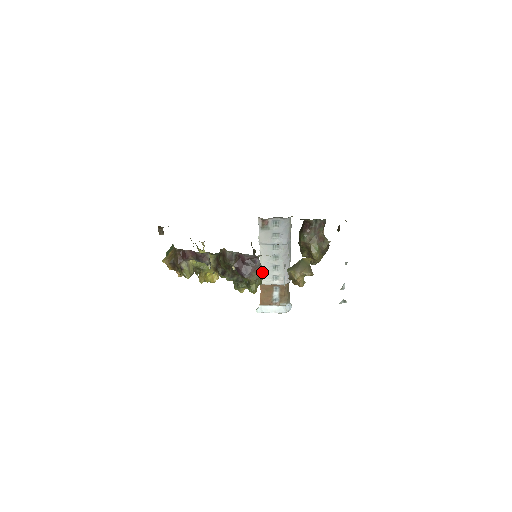
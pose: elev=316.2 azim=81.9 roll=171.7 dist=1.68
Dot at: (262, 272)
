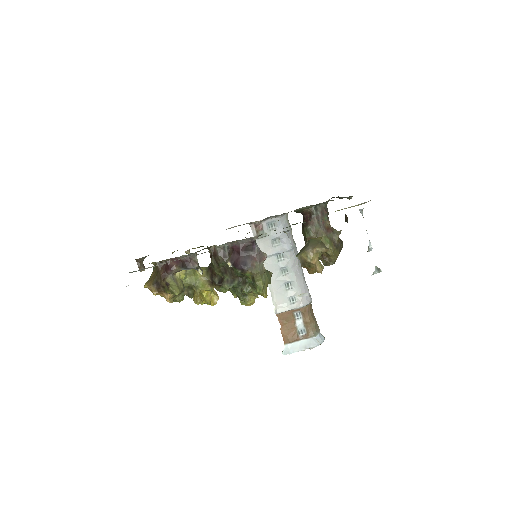
Dot at: (268, 271)
